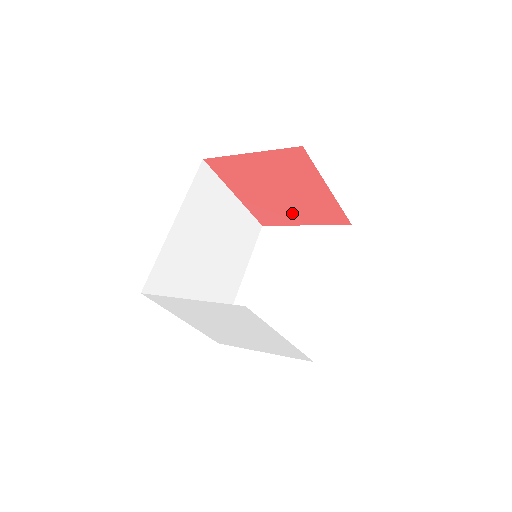
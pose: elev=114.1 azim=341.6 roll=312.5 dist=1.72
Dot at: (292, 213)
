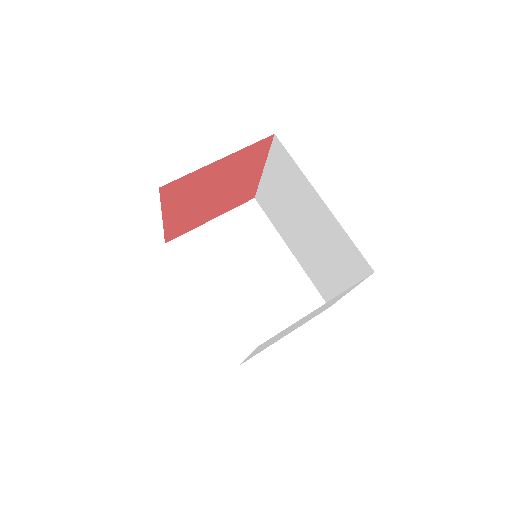
Dot at: (210, 211)
